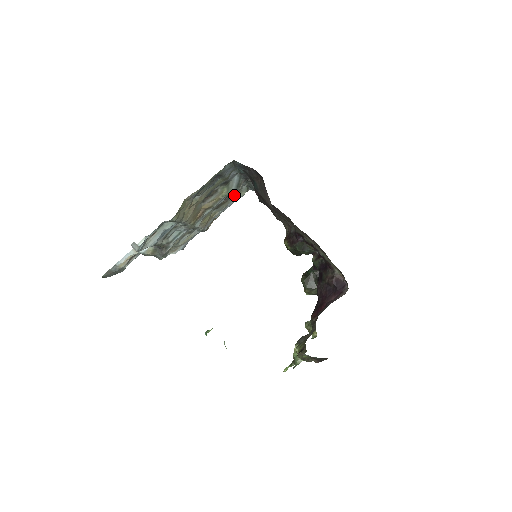
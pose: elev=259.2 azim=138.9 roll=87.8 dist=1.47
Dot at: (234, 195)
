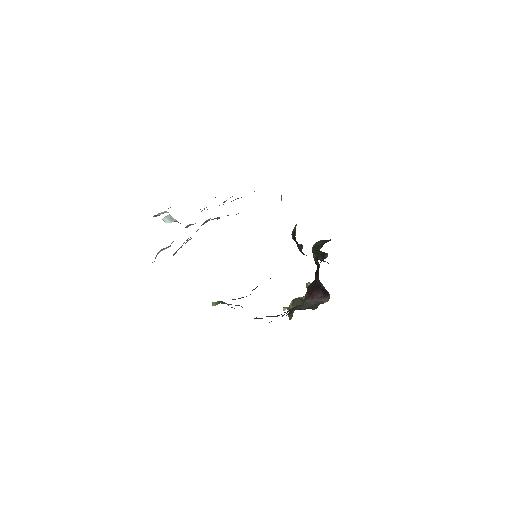
Dot at: occluded
